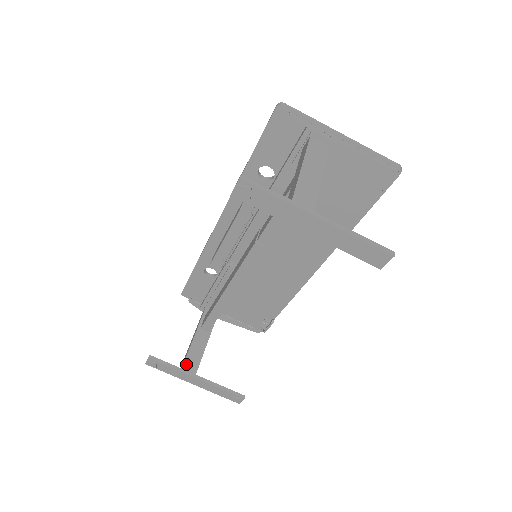
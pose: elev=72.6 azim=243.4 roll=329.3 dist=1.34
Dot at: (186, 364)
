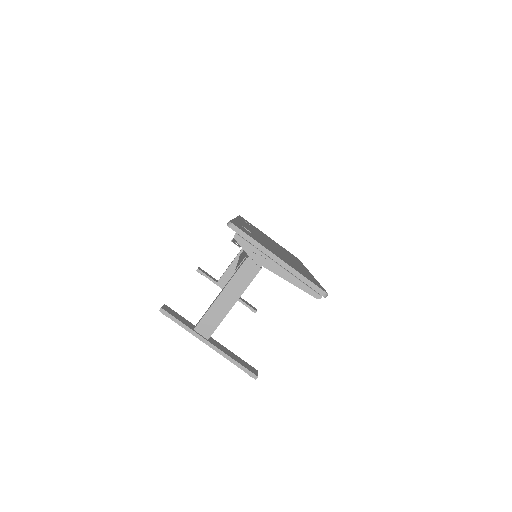
Dot at: (221, 280)
